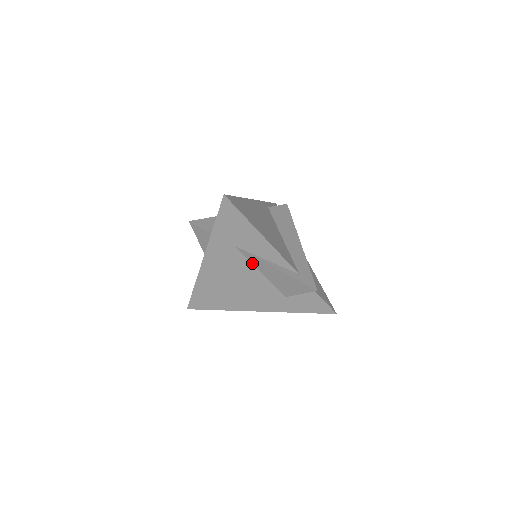
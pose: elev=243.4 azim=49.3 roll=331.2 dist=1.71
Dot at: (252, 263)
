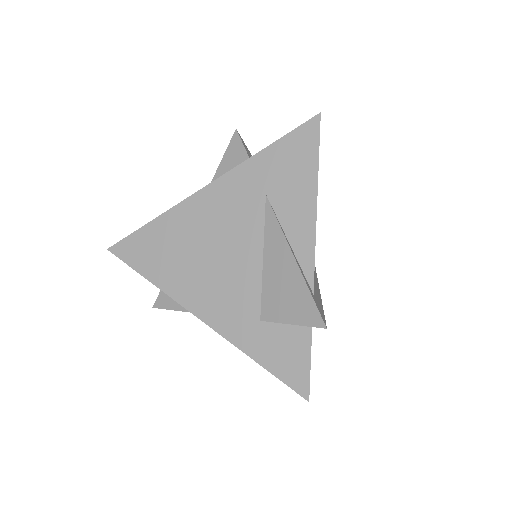
Dot at: (264, 234)
